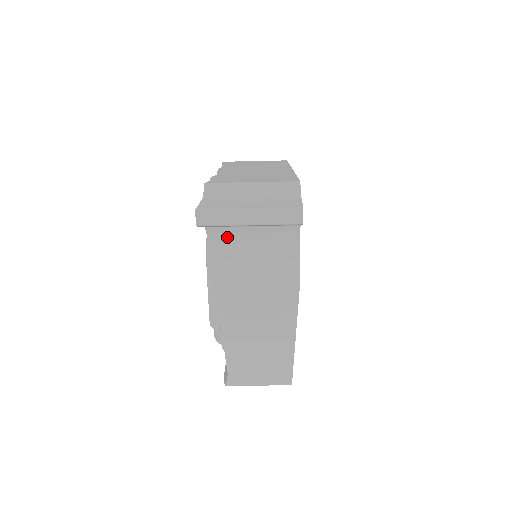
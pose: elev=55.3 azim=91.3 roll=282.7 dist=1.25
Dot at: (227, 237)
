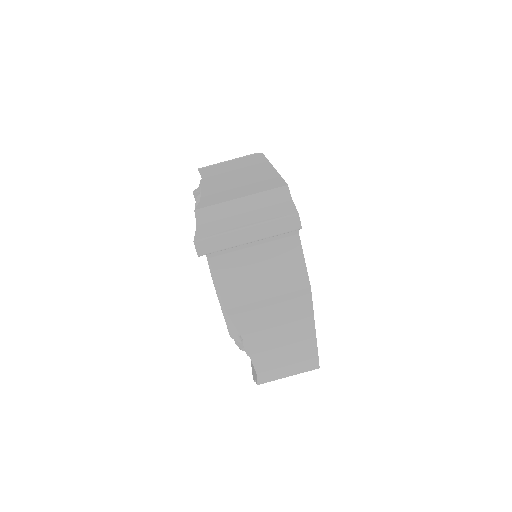
Dot at: (229, 256)
